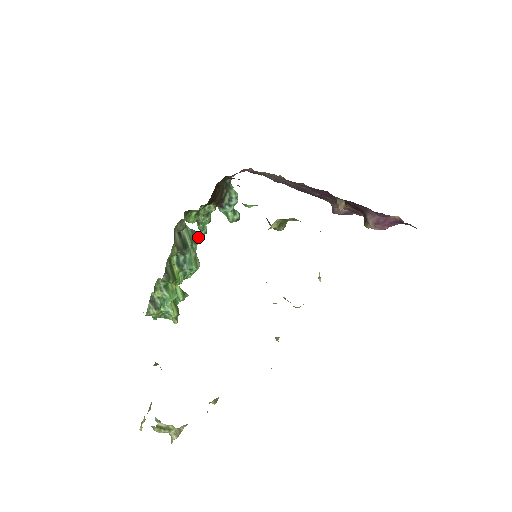
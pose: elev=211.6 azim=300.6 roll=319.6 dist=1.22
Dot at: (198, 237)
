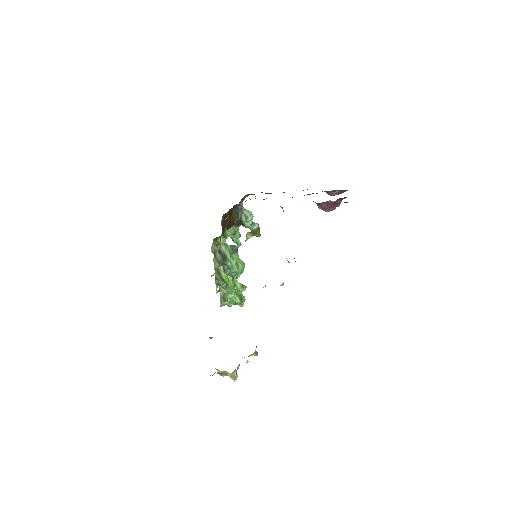
Dot at: (236, 249)
